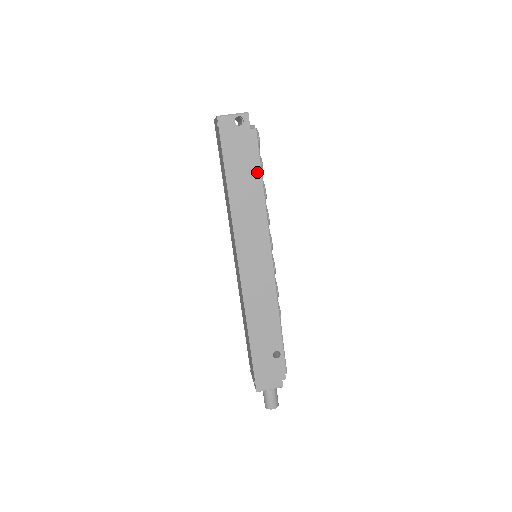
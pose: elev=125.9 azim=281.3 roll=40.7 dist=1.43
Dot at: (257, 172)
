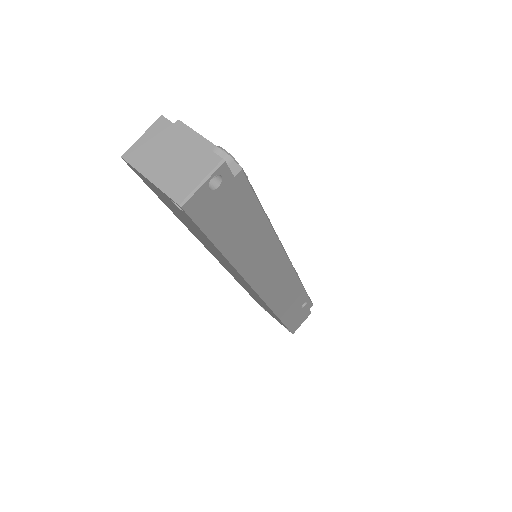
Dot at: (256, 212)
